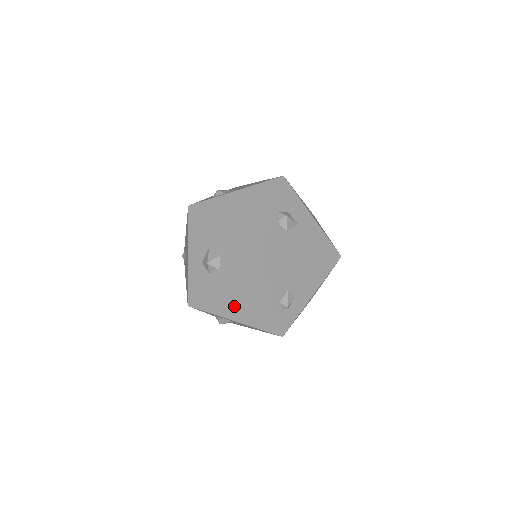
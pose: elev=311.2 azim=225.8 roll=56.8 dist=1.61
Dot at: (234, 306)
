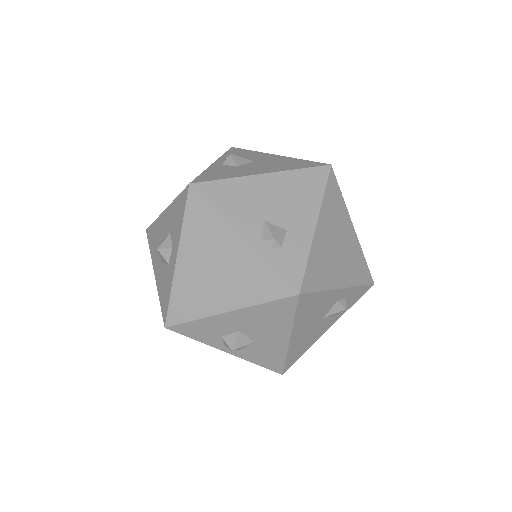
Dot at: (211, 285)
